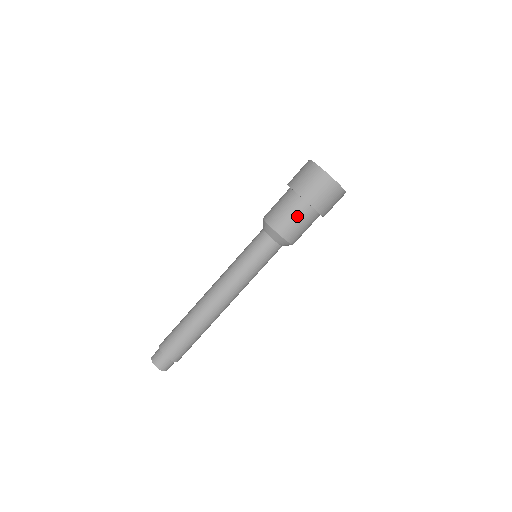
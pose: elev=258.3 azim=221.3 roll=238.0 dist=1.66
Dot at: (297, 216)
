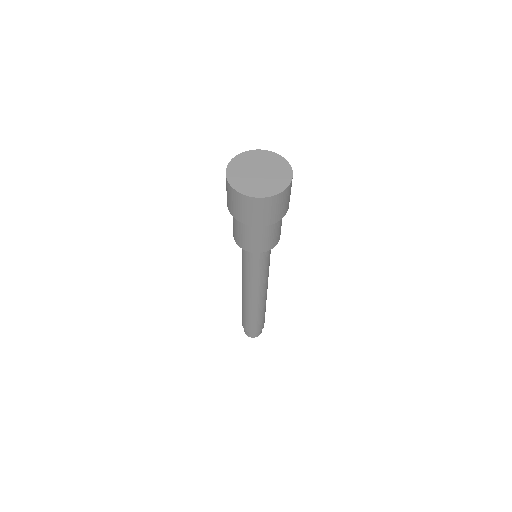
Dot at: (258, 235)
